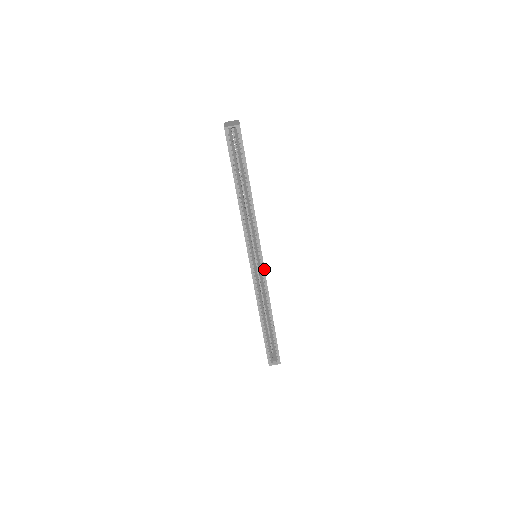
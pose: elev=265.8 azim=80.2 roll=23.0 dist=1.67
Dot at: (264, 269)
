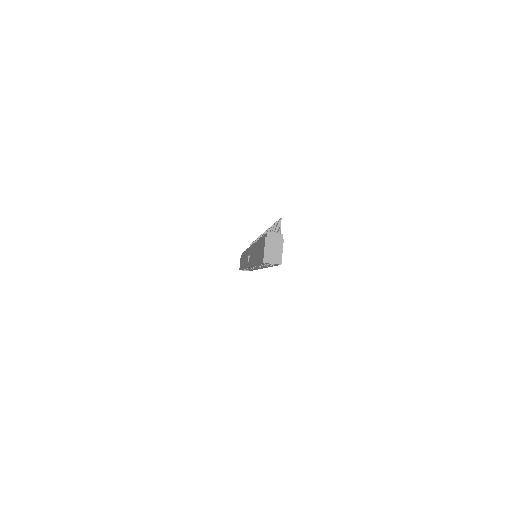
Dot at: occluded
